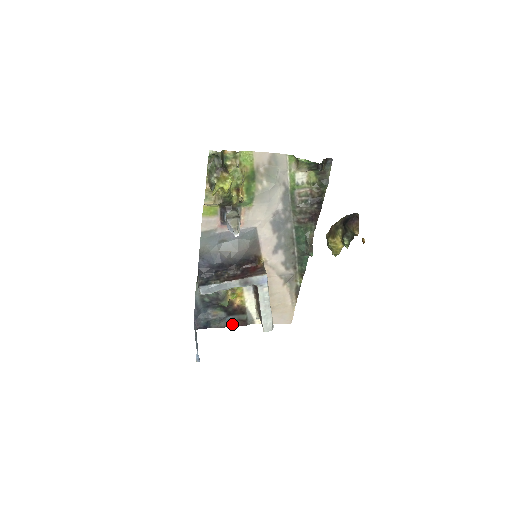
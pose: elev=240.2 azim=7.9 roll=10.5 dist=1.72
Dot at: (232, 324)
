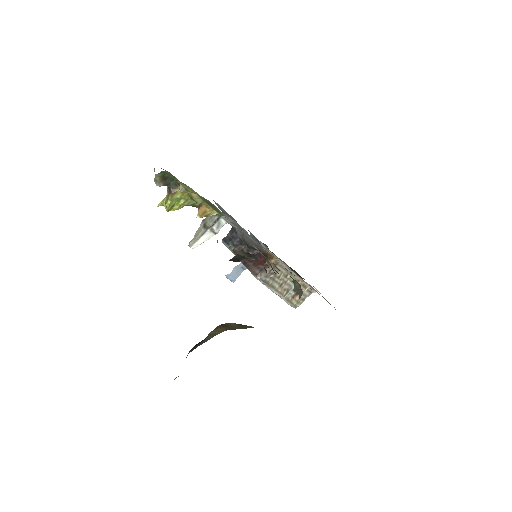
Dot at: (291, 268)
